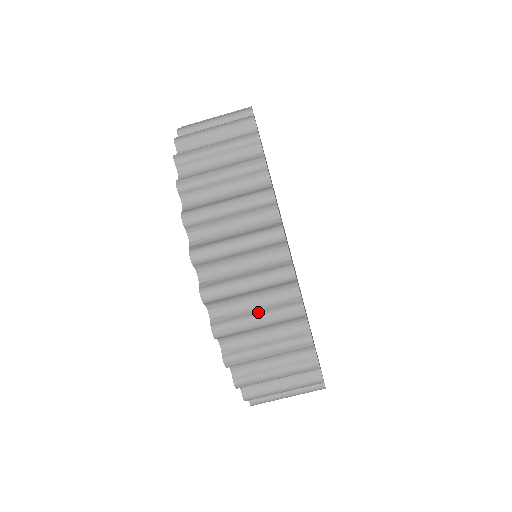
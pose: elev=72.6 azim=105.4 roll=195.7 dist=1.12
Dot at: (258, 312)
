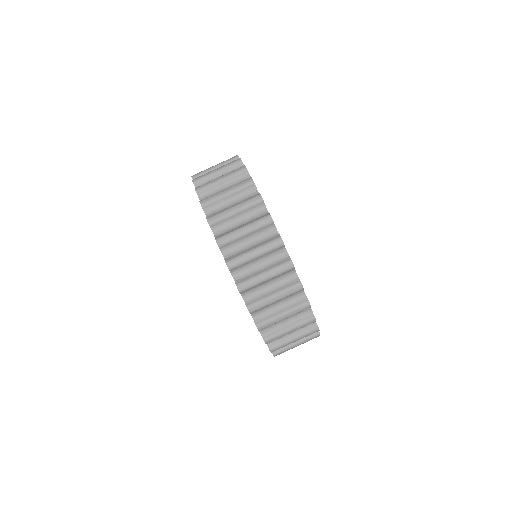
Dot at: occluded
